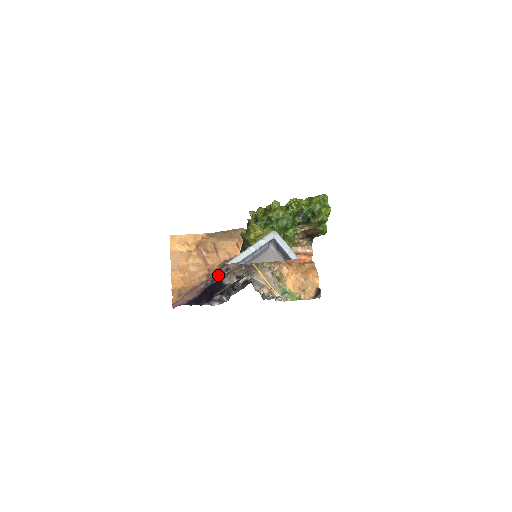
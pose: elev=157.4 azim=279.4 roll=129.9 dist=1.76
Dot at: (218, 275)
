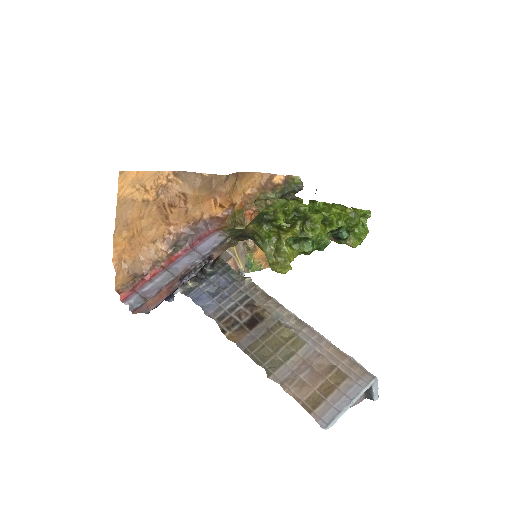
Dot at: (197, 266)
